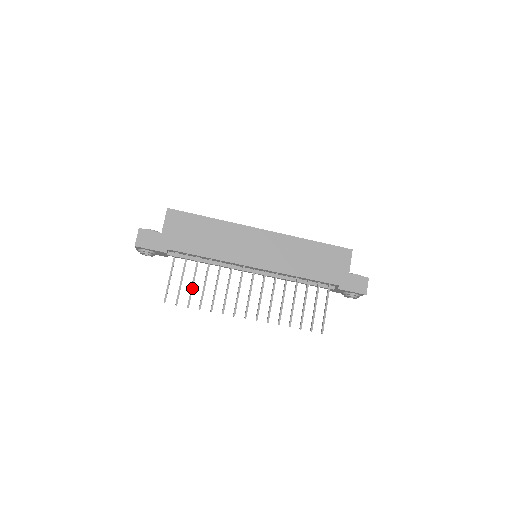
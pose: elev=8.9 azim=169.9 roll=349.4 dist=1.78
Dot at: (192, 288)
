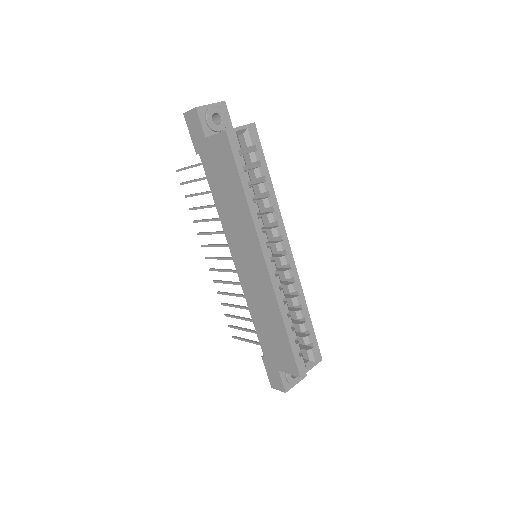
Dot at: (196, 195)
